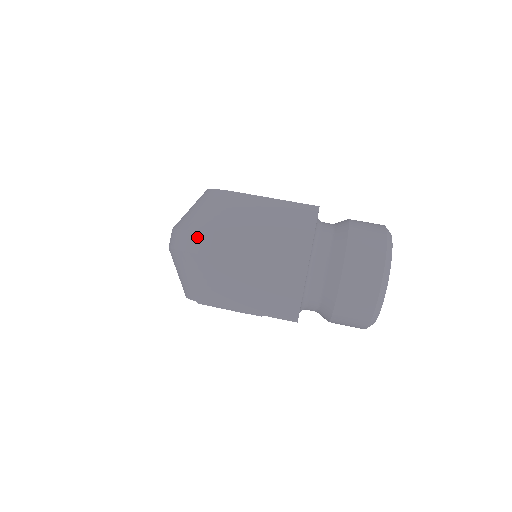
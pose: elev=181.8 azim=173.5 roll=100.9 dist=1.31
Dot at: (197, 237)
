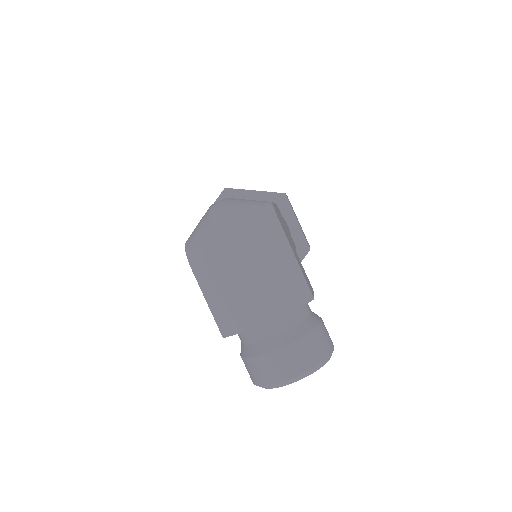
Dot at: (230, 231)
